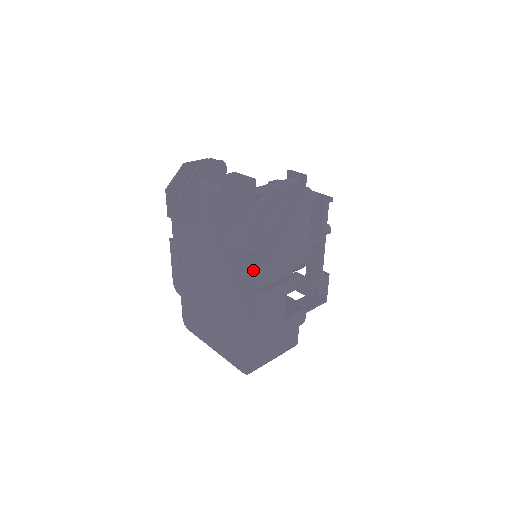
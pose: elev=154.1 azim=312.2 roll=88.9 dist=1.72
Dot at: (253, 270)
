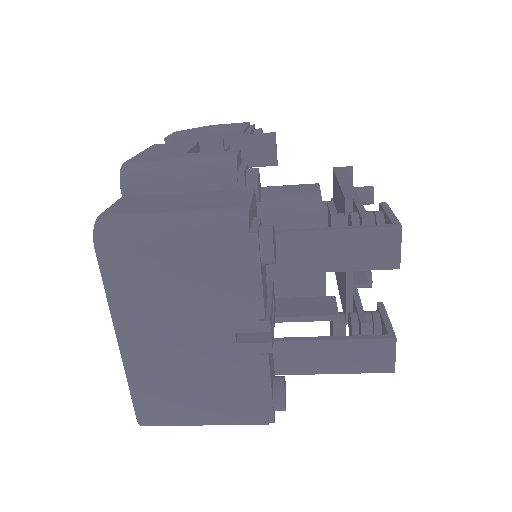
Dot at: occluded
